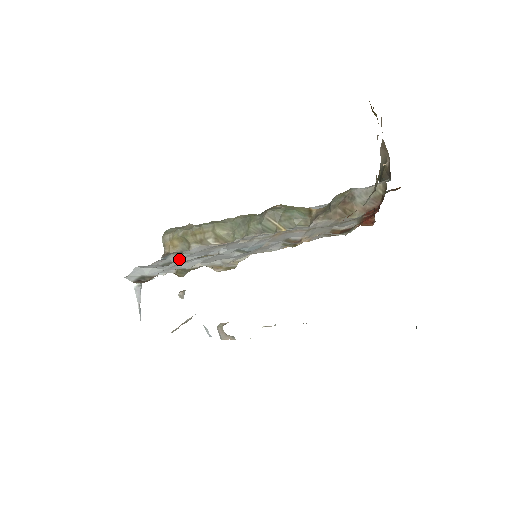
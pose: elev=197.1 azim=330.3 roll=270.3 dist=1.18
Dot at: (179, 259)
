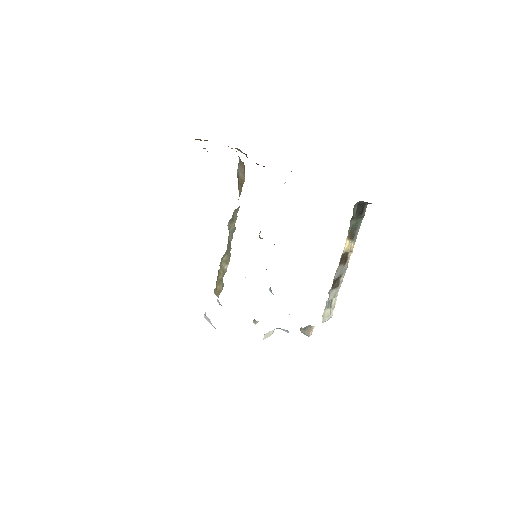
Dot at: occluded
